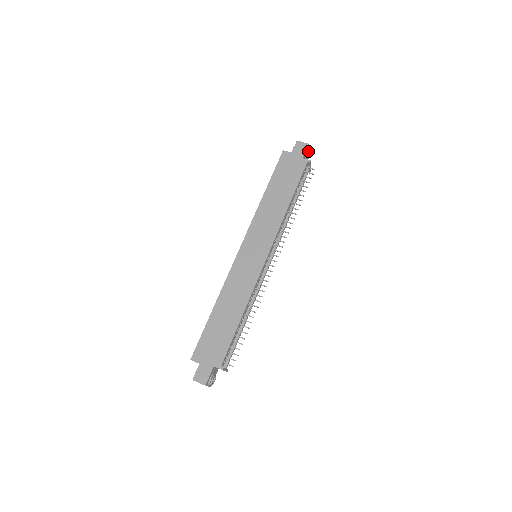
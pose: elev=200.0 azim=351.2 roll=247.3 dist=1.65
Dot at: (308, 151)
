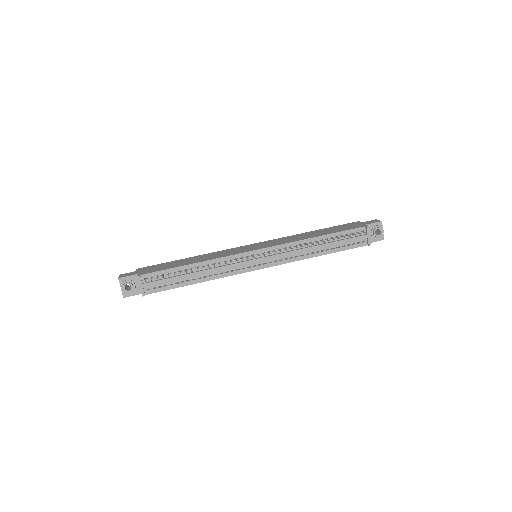
Dot at: (378, 227)
